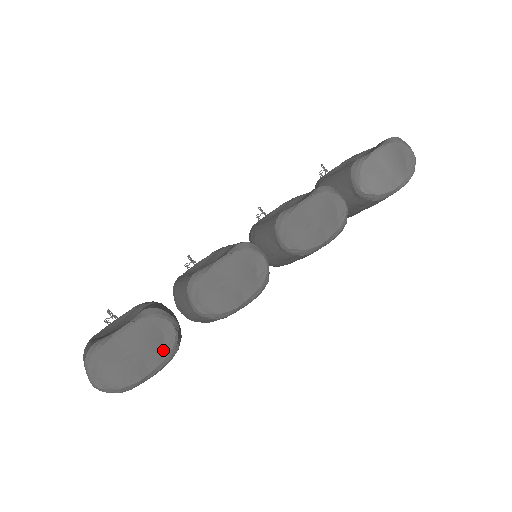
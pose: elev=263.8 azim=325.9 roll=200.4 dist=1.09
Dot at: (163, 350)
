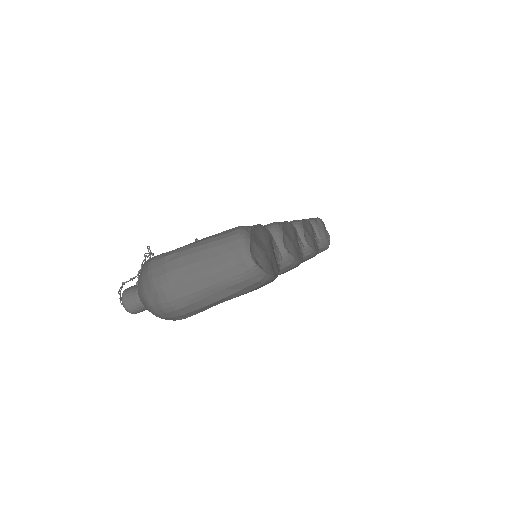
Dot at: (277, 262)
